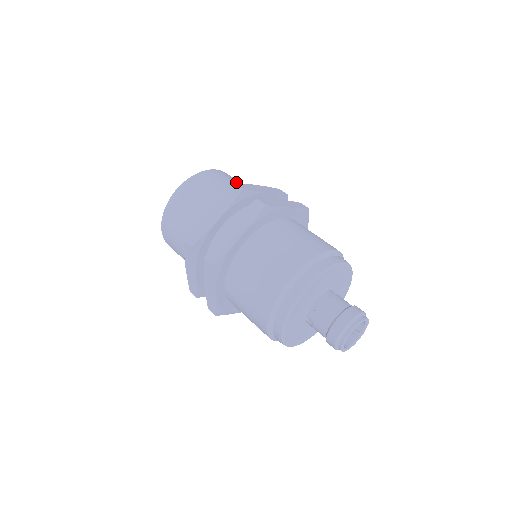
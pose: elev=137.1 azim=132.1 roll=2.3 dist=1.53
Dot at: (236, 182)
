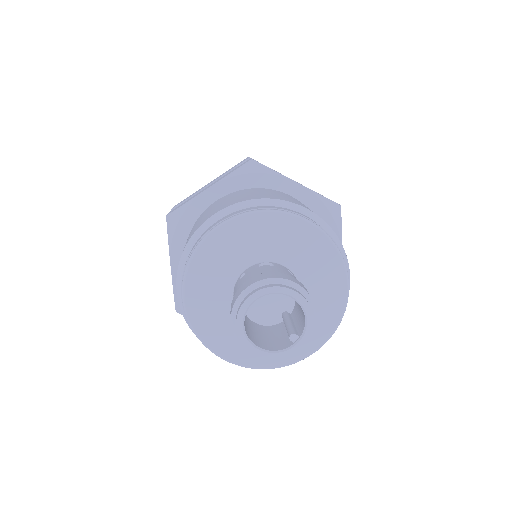
Dot at: occluded
